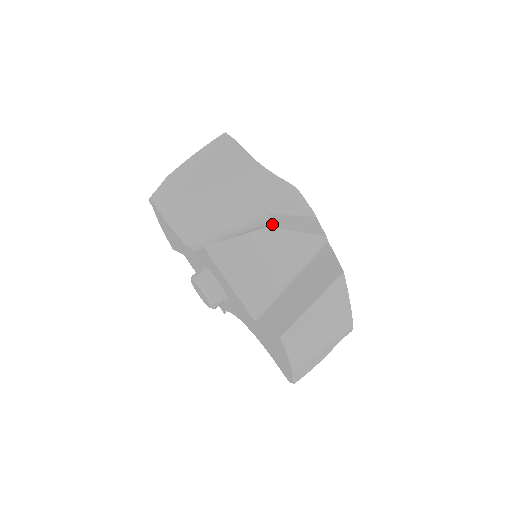
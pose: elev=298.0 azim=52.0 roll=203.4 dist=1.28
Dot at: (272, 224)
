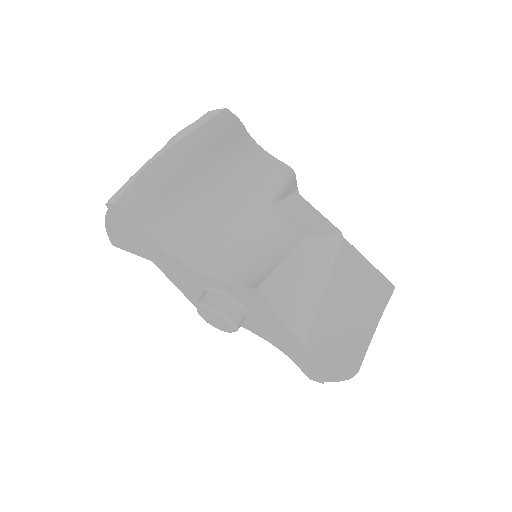
Dot at: (301, 232)
